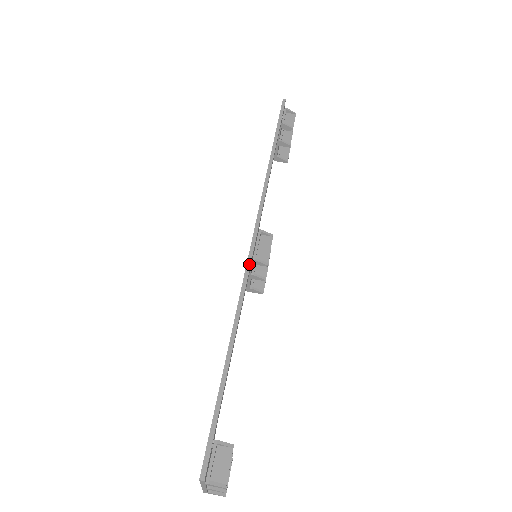
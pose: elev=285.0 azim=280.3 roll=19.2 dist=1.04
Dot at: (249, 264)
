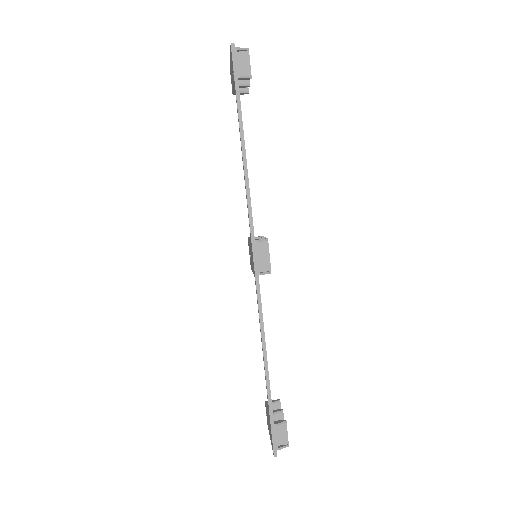
Dot at: (259, 290)
